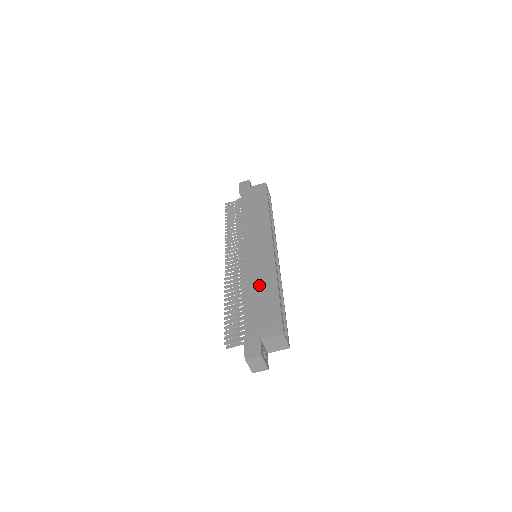
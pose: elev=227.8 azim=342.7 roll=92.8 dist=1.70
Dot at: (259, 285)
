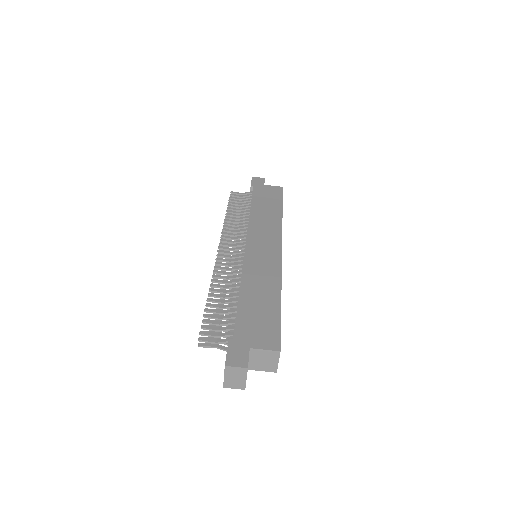
Dot at: (258, 287)
